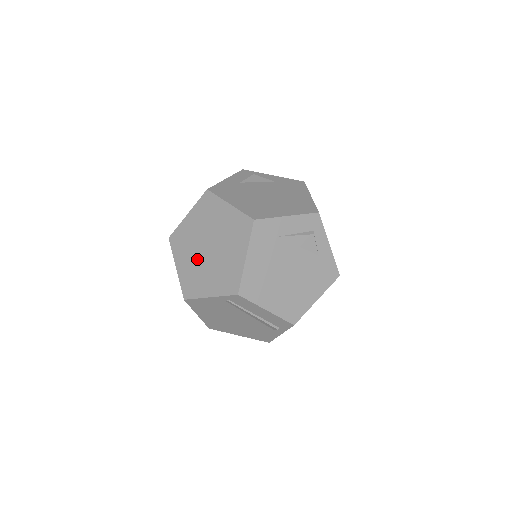
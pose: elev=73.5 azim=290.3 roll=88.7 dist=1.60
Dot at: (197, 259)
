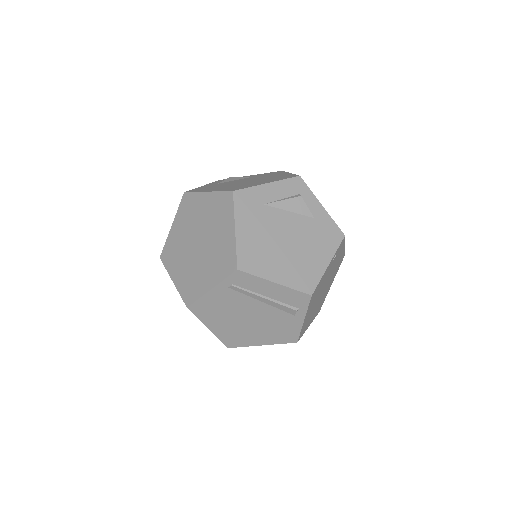
Dot at: (190, 260)
